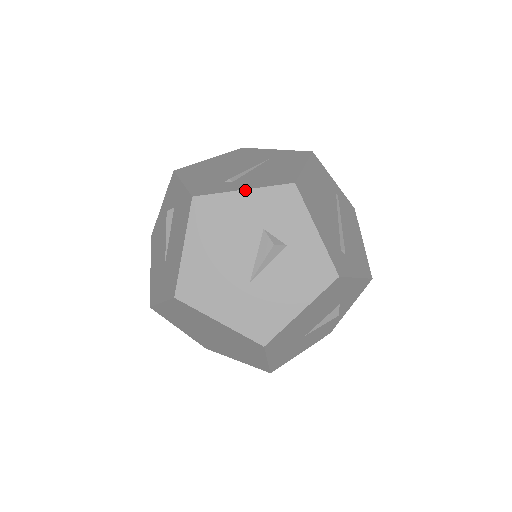
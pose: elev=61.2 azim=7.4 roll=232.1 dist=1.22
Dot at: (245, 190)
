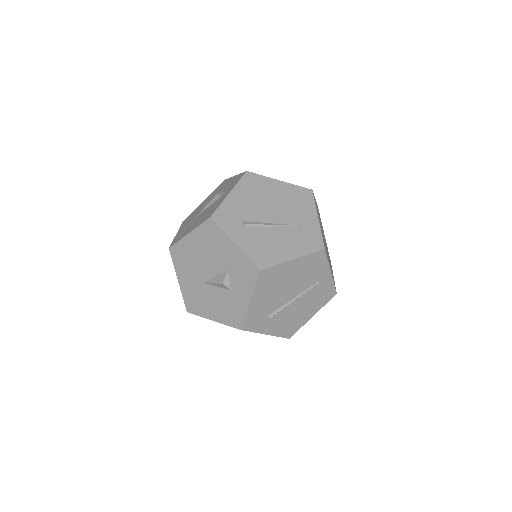
Dot at: (235, 244)
